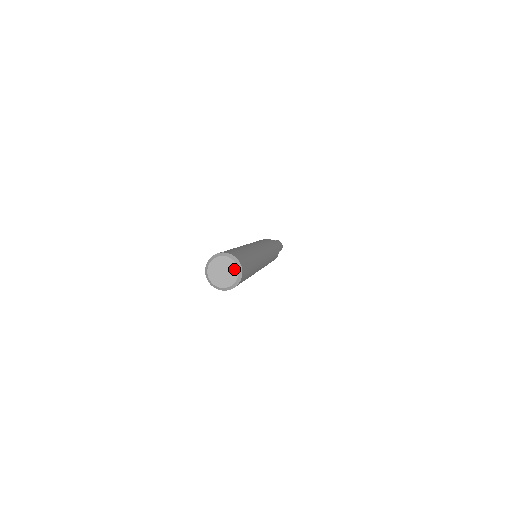
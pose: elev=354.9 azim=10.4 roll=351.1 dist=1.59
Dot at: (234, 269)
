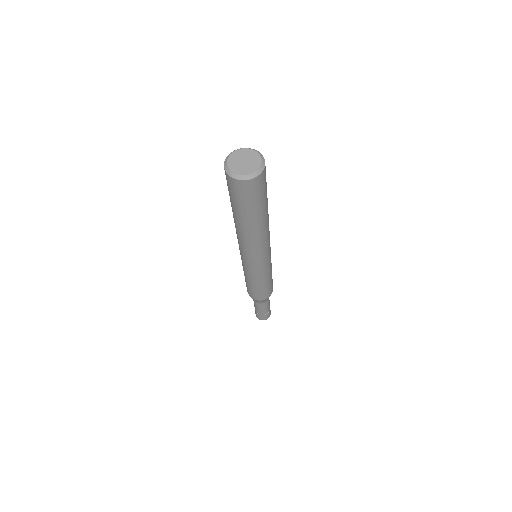
Dot at: (249, 152)
